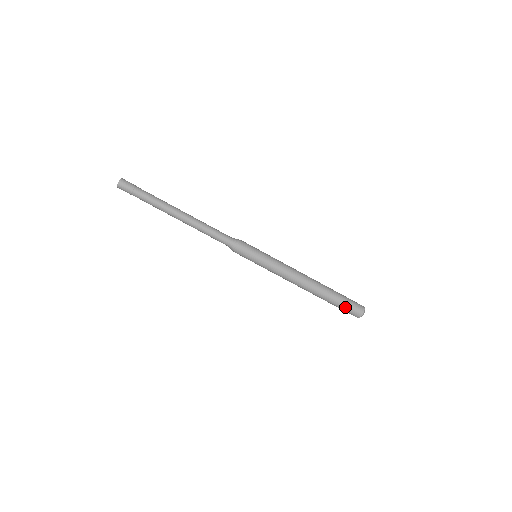
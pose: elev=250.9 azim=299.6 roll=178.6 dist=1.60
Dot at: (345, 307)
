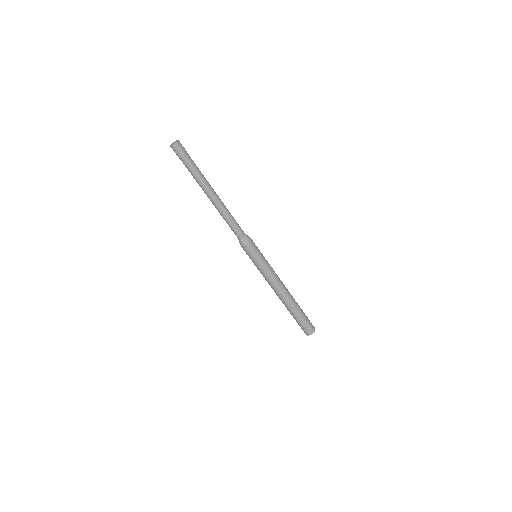
Dot at: (302, 324)
